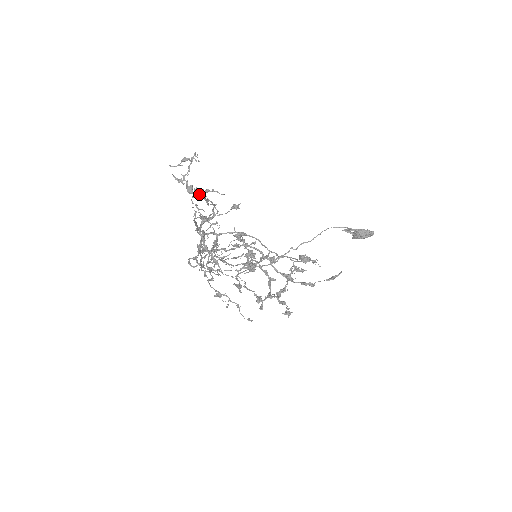
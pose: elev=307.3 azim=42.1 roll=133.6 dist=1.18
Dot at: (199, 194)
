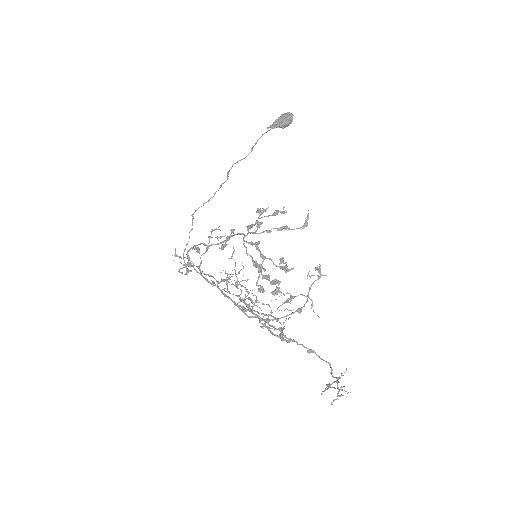
Dot at: (334, 382)
